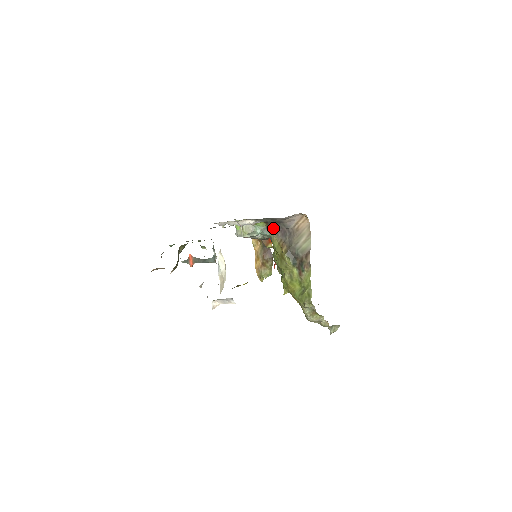
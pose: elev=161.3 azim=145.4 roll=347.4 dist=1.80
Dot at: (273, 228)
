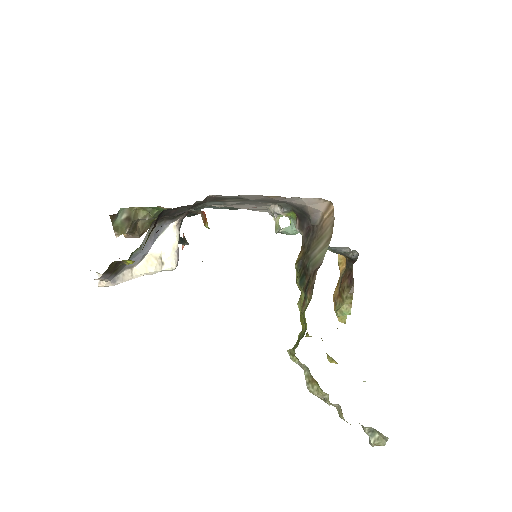
Dot at: (300, 222)
